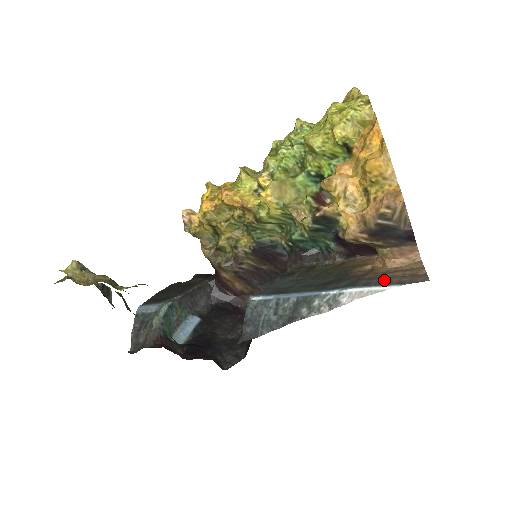
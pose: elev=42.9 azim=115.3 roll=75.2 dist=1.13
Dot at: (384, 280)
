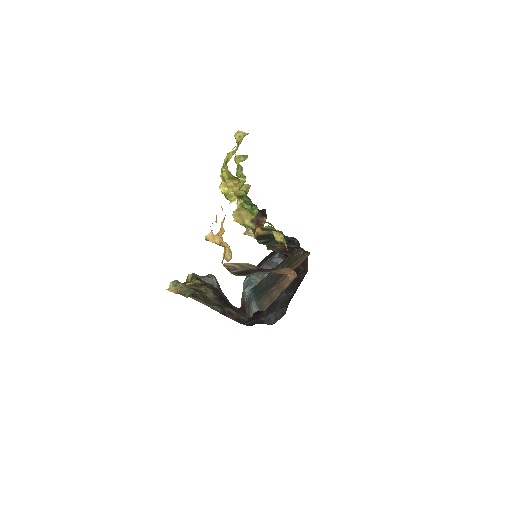
Dot at: (265, 300)
